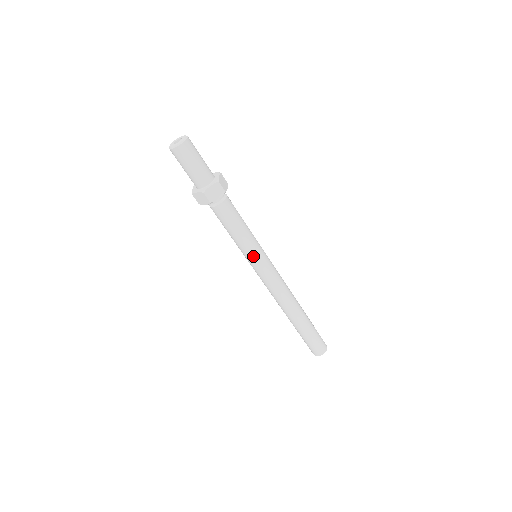
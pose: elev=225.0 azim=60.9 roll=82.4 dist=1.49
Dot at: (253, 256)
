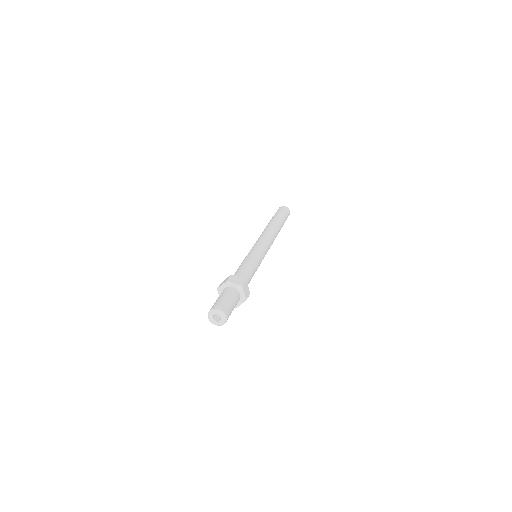
Dot at: occluded
